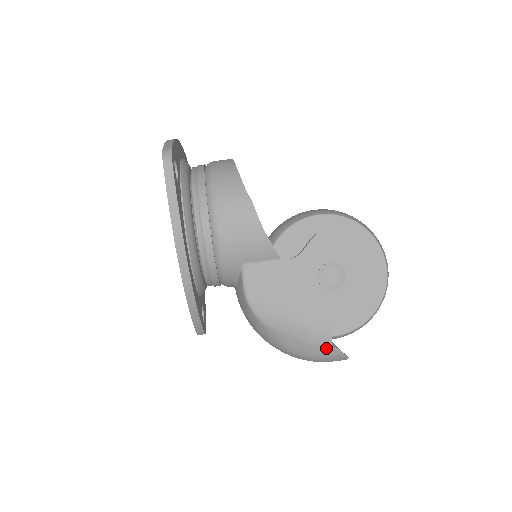
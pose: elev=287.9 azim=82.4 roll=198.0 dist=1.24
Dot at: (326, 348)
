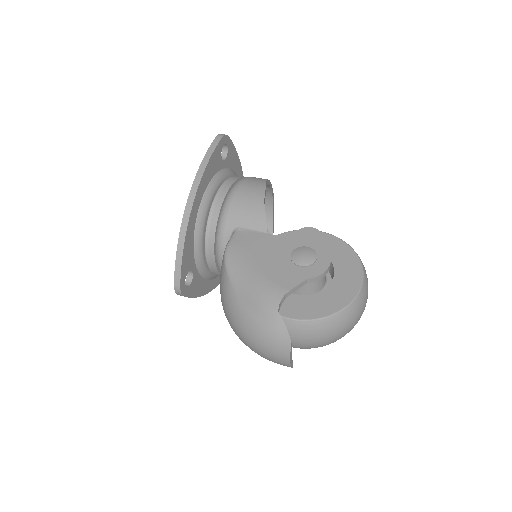
Dot at: (271, 313)
